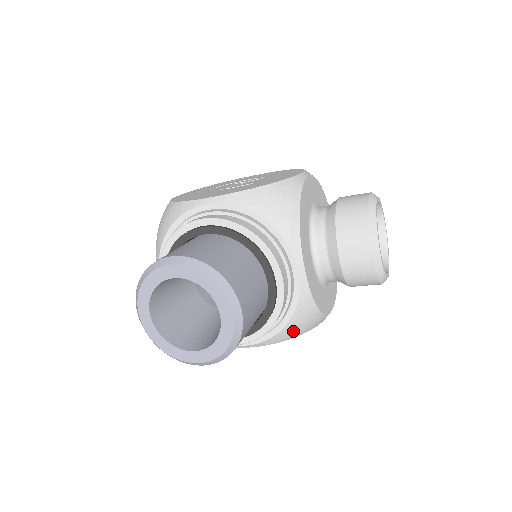
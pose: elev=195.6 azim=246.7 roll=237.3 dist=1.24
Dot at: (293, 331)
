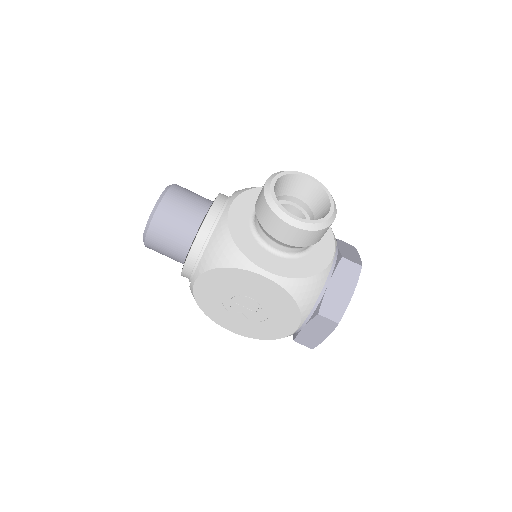
Dot at: (213, 255)
